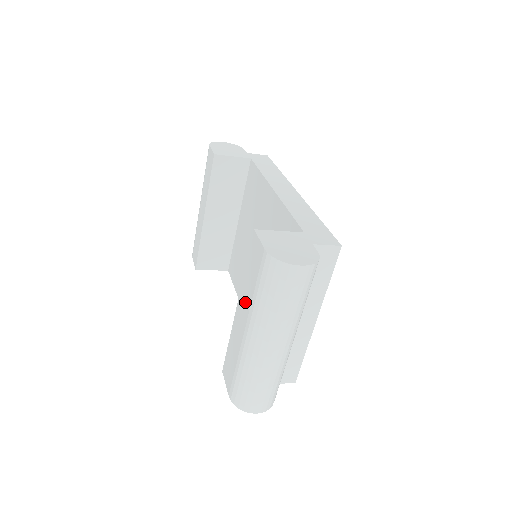
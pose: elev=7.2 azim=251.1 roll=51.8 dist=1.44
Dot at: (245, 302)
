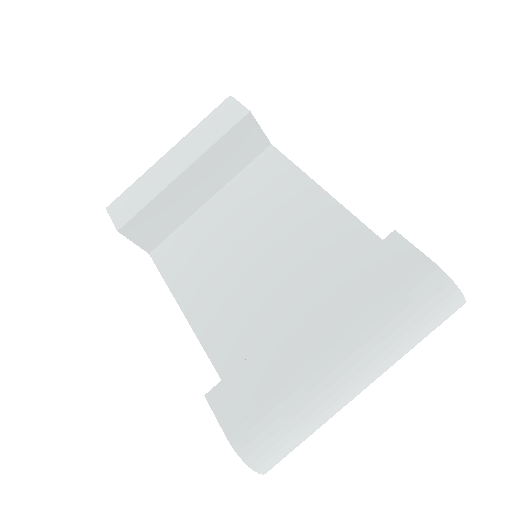
Dot at: (340, 313)
